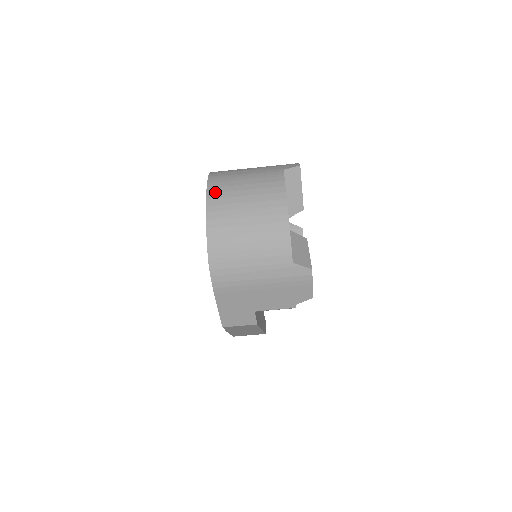
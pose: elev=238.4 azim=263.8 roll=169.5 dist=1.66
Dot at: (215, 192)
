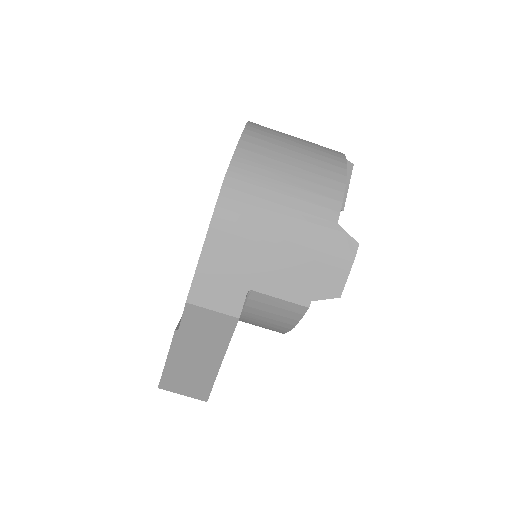
Dot at: (259, 125)
